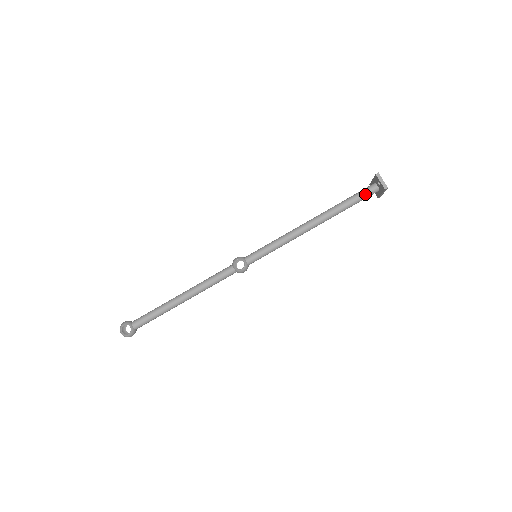
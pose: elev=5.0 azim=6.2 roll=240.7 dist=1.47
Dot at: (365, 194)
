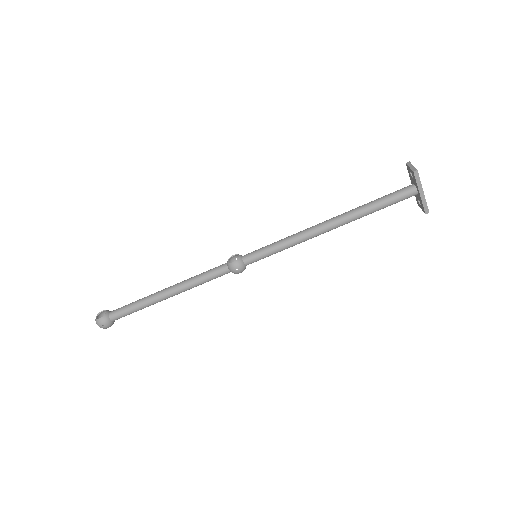
Dot at: (397, 192)
